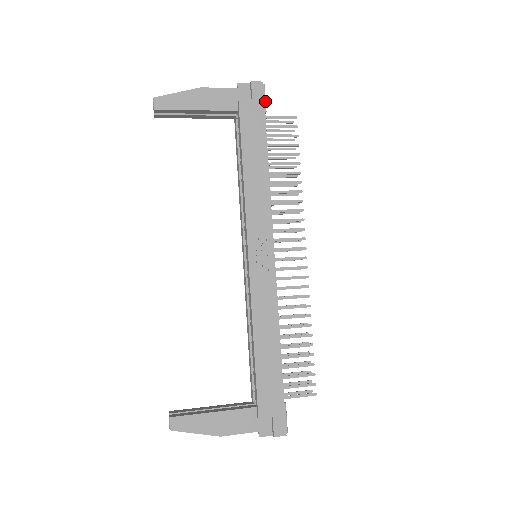
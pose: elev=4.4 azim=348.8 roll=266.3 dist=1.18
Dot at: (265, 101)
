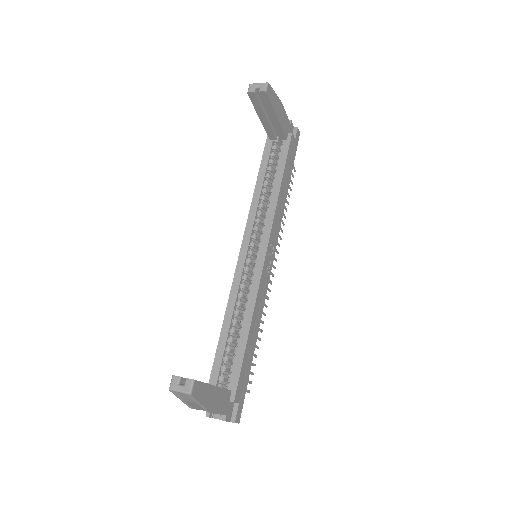
Dot at: occluded
